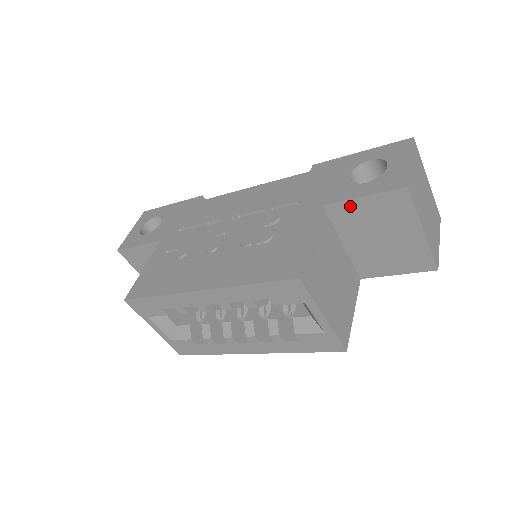
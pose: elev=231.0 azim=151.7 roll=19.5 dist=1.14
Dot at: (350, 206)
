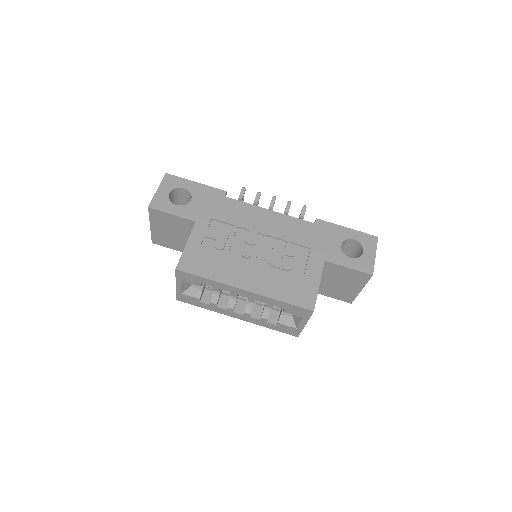
Dot at: (339, 267)
